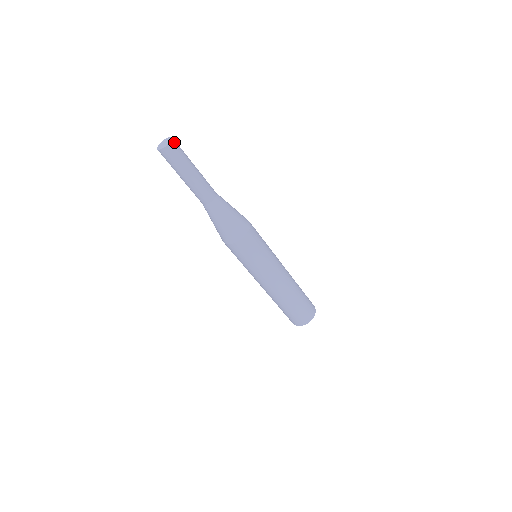
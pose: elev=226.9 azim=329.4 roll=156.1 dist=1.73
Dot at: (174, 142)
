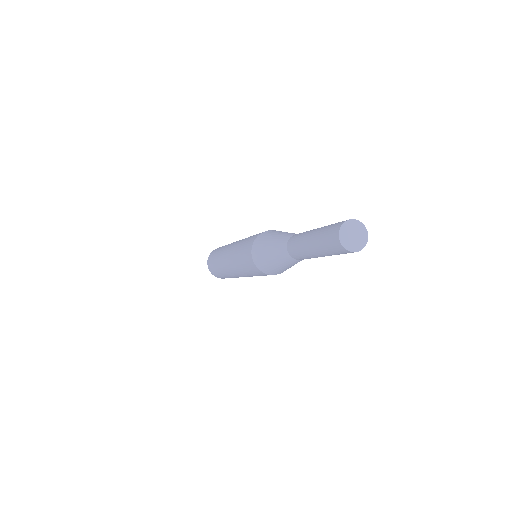
Dot at: (357, 251)
